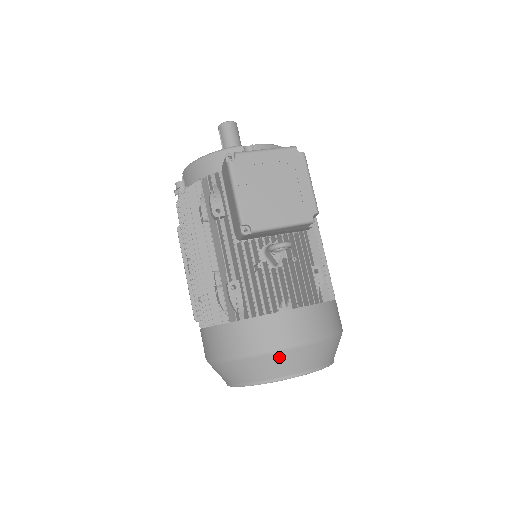
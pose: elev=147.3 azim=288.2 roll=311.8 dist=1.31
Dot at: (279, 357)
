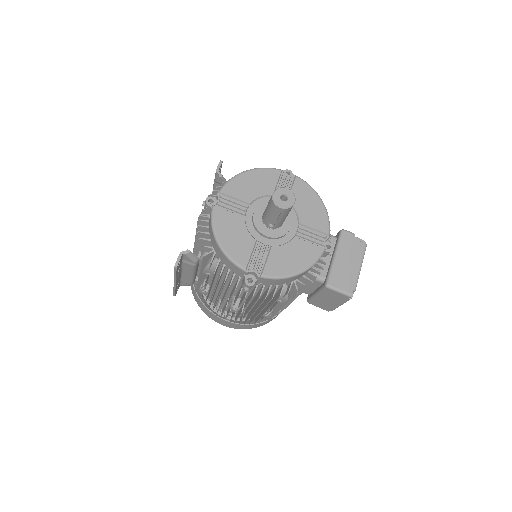
Dot at: occluded
